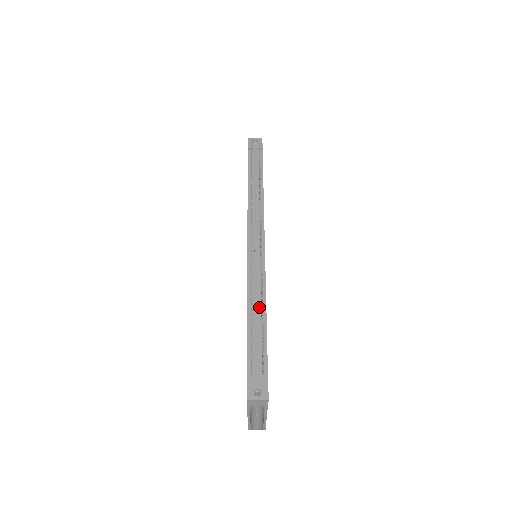
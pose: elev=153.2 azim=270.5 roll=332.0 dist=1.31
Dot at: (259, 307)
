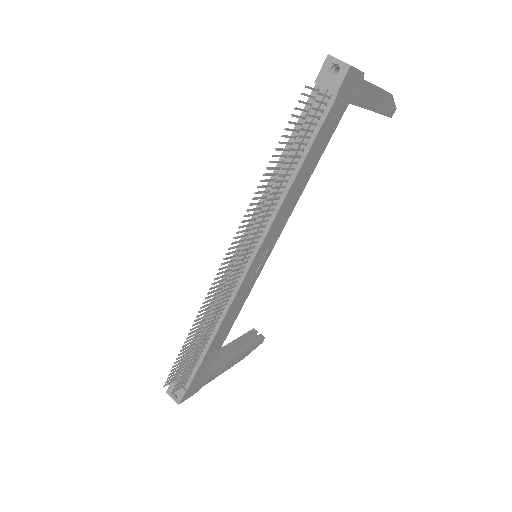
Dot at: occluded
